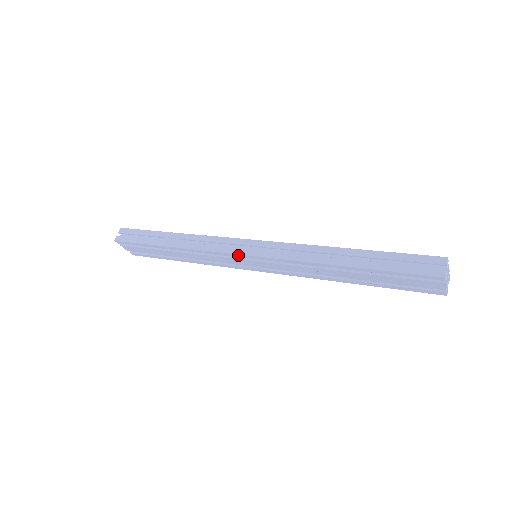
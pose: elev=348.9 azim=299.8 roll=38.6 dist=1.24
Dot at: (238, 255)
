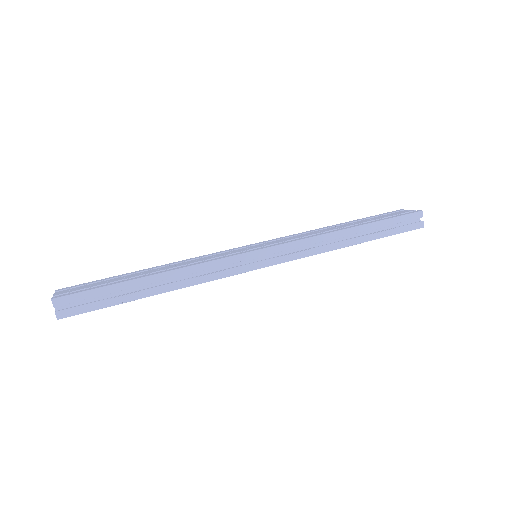
Dot at: occluded
